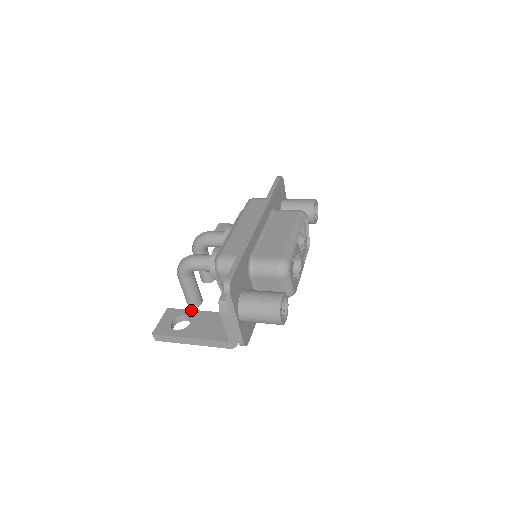
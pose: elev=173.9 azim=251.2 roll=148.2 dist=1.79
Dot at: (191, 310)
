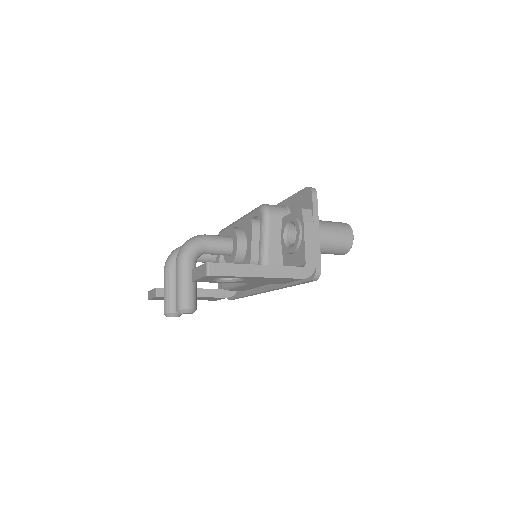
Dot at: occluded
